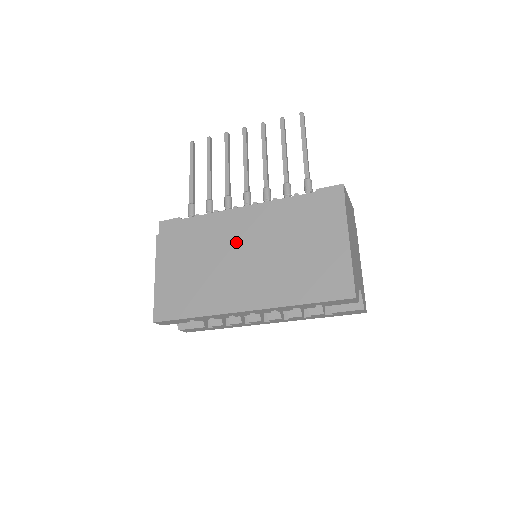
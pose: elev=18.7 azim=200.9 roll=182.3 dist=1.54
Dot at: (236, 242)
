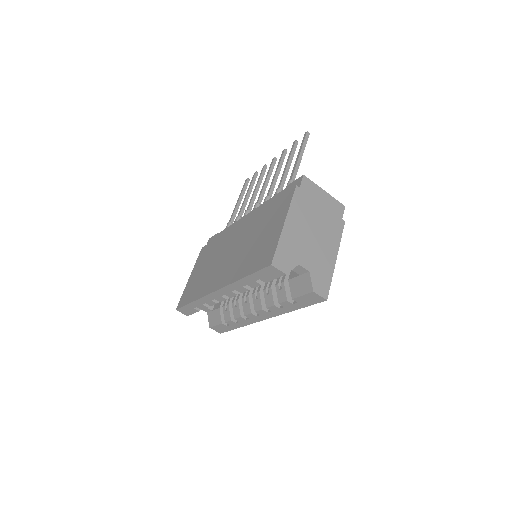
Dot at: (231, 240)
